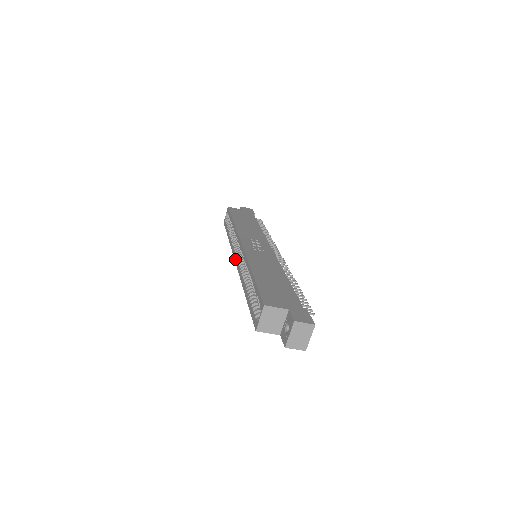
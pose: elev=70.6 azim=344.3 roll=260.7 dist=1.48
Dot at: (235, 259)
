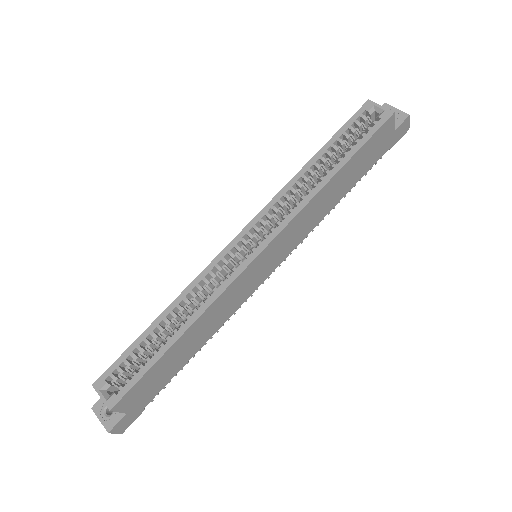
Dot at: (253, 255)
